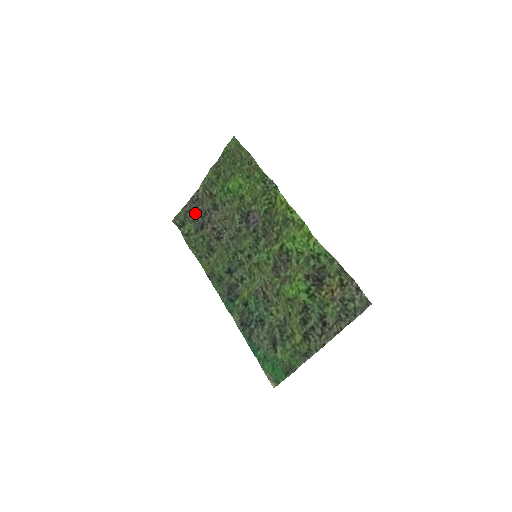
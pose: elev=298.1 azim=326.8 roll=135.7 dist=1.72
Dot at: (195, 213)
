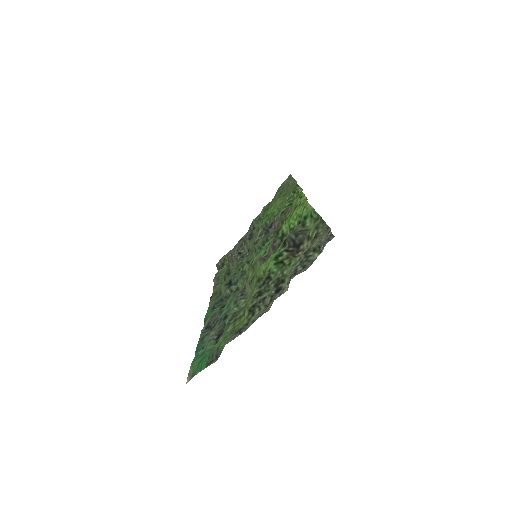
Dot at: (235, 249)
